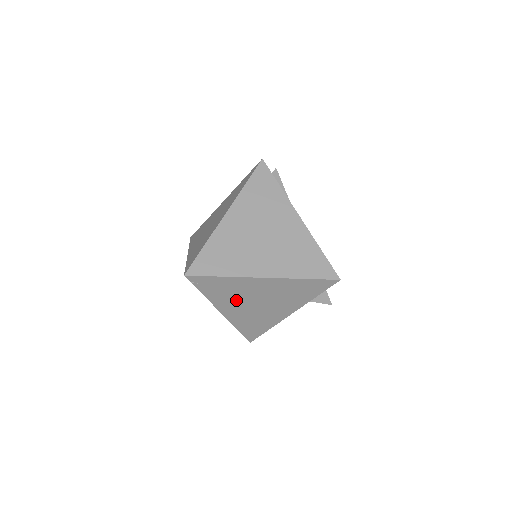
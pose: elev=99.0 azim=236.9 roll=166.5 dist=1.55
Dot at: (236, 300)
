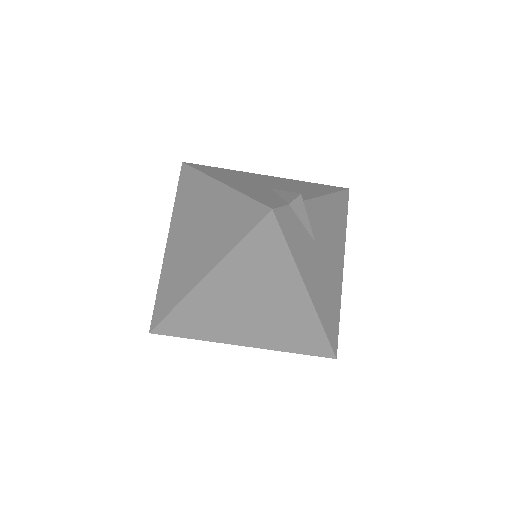
Dot at: occluded
